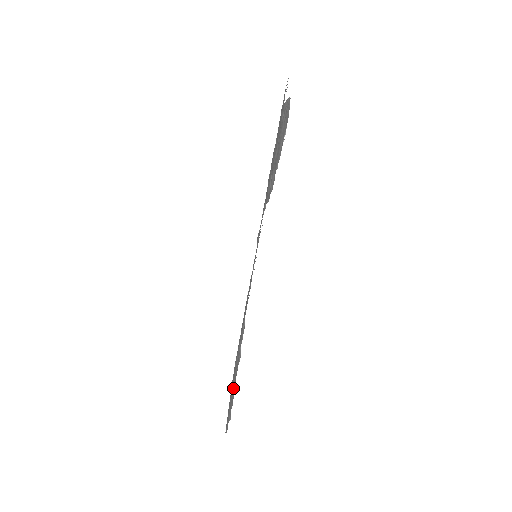
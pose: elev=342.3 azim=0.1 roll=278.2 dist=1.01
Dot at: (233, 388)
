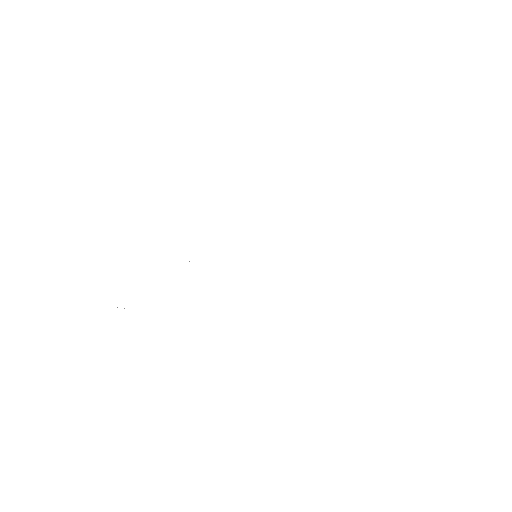
Dot at: occluded
